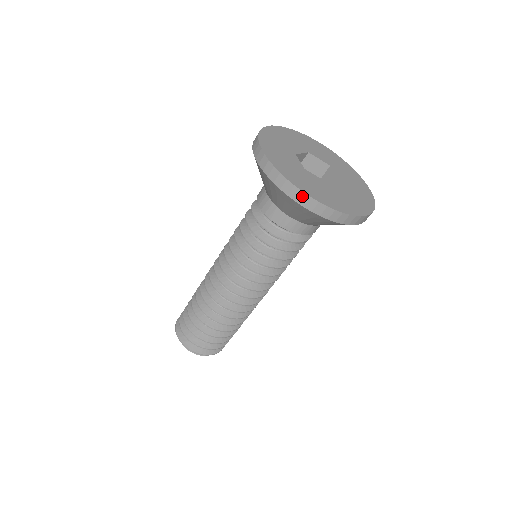
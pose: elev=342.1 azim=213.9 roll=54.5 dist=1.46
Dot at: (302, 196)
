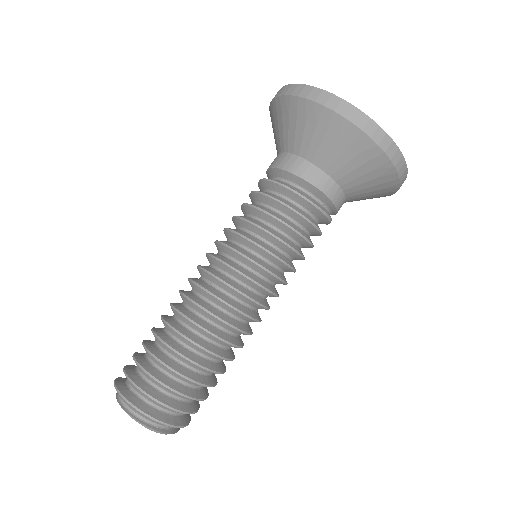
Dot at: (342, 104)
